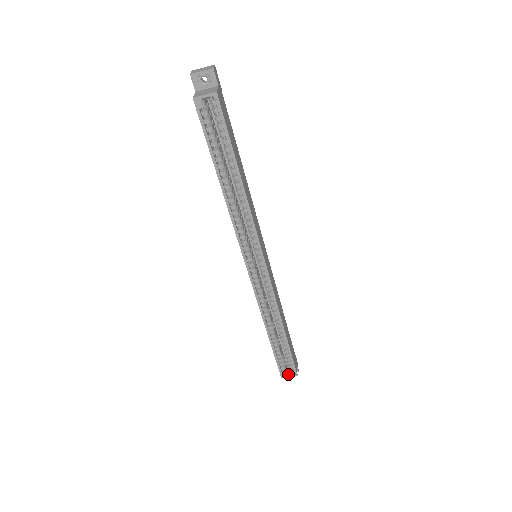
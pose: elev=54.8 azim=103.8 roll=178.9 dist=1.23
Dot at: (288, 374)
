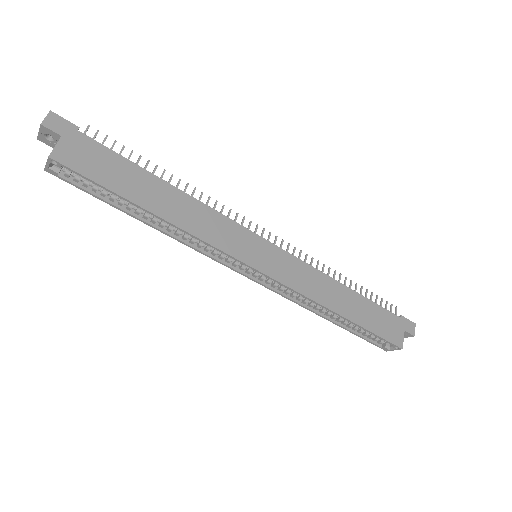
Dot at: (391, 347)
